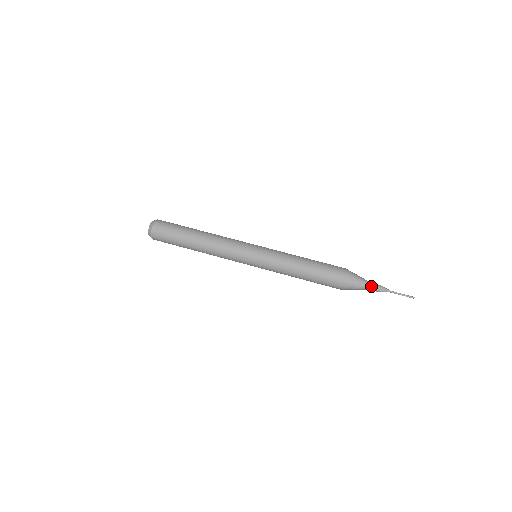
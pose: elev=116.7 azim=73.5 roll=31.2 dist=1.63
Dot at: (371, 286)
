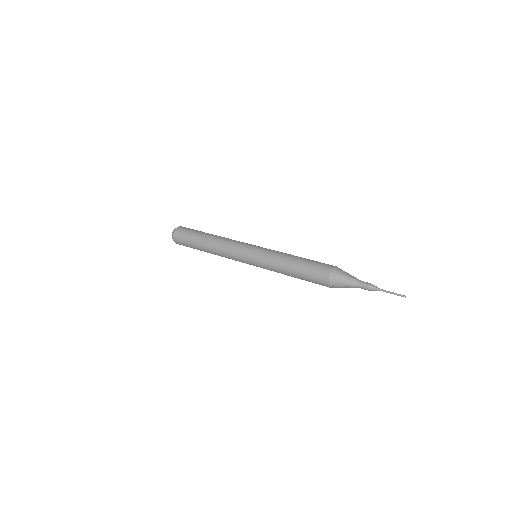
Dot at: (361, 281)
